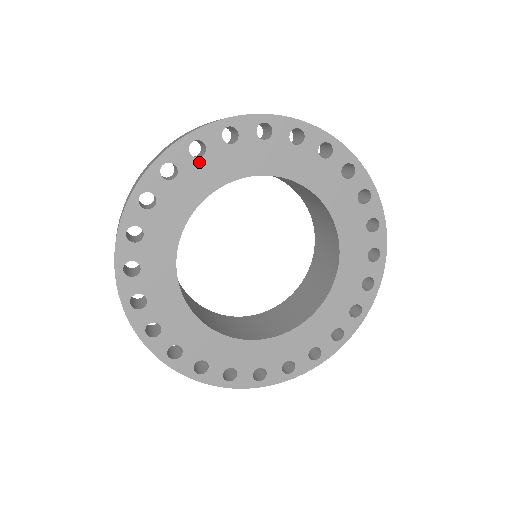
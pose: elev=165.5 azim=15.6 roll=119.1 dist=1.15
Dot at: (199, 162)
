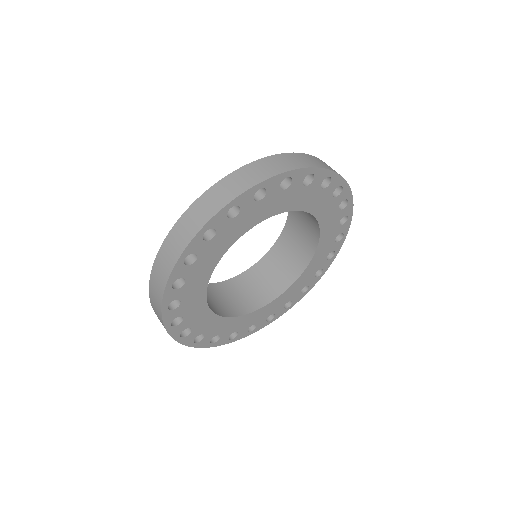
Dot at: (257, 204)
